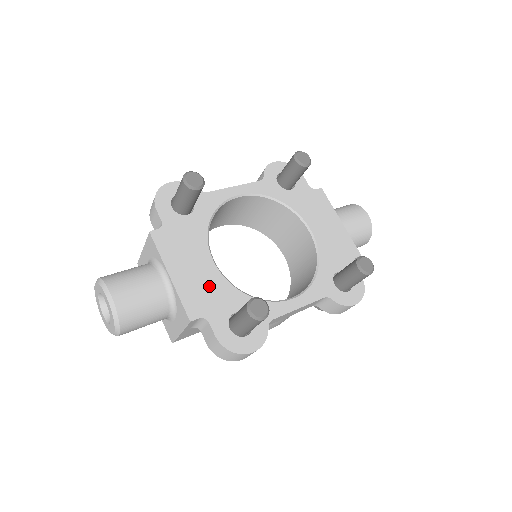
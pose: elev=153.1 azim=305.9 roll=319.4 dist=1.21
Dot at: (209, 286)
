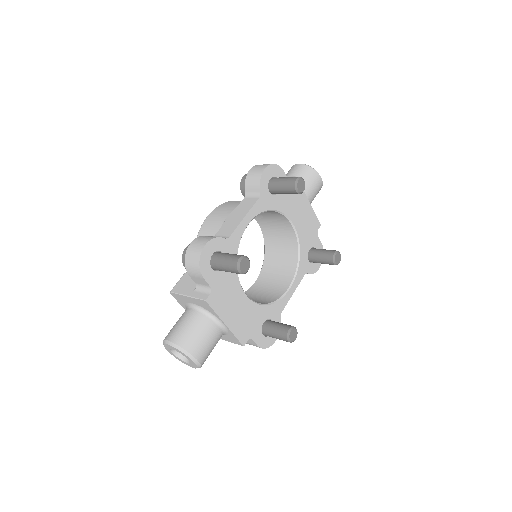
Dot at: (248, 315)
